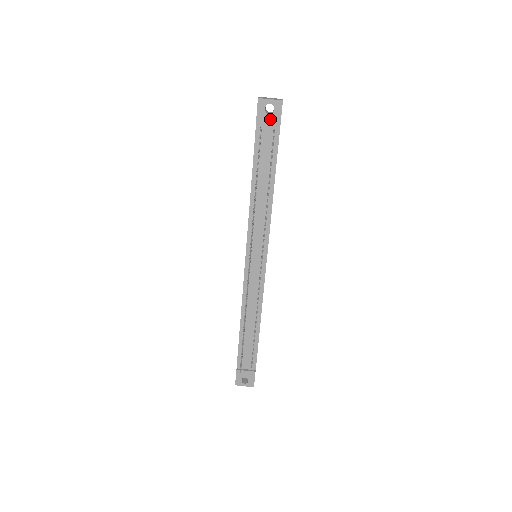
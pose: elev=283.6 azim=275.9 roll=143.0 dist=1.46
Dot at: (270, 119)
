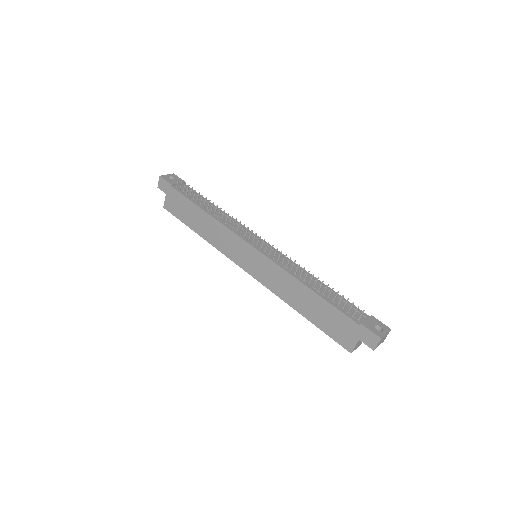
Dot at: (176, 181)
